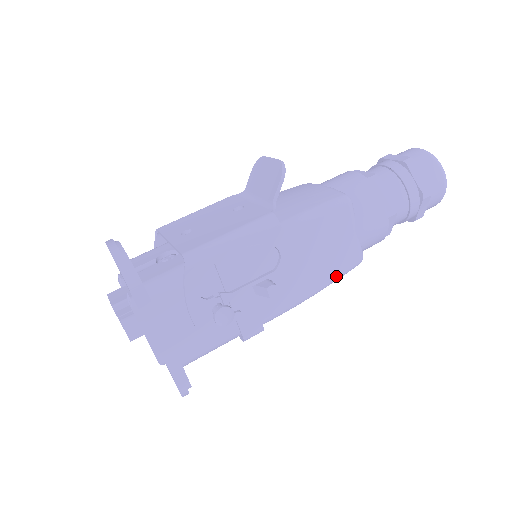
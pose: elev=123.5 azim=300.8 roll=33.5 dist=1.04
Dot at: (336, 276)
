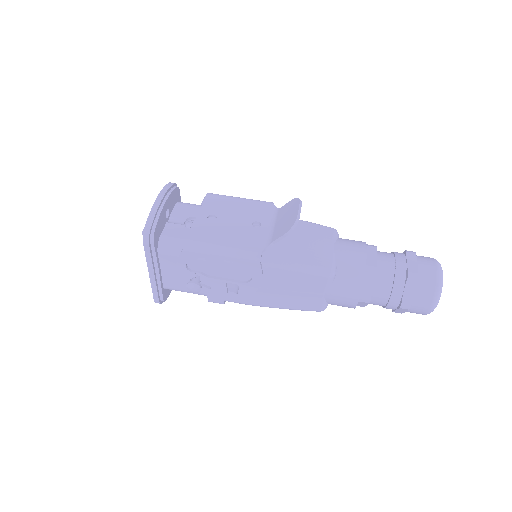
Dot at: (294, 308)
